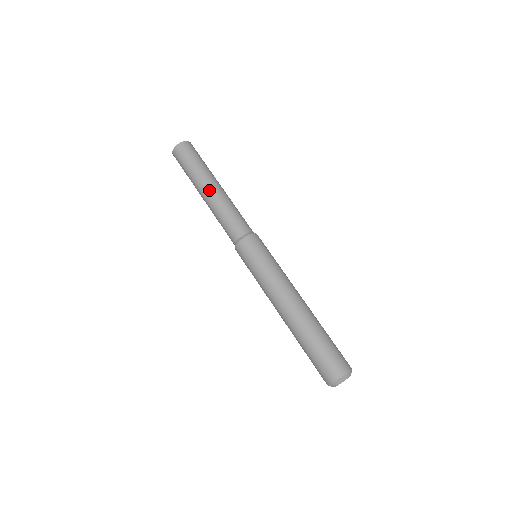
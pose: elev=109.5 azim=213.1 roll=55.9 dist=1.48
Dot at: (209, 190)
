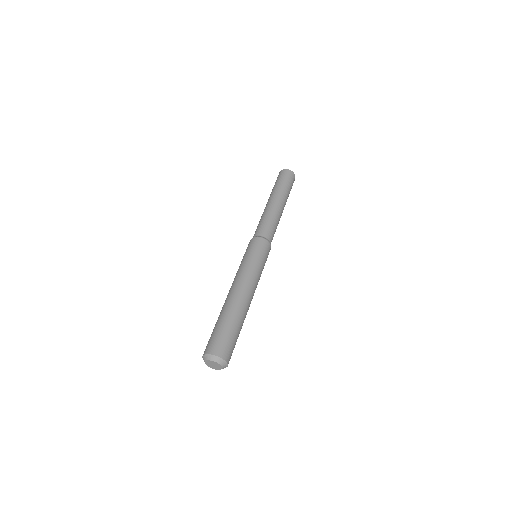
Dot at: (278, 203)
